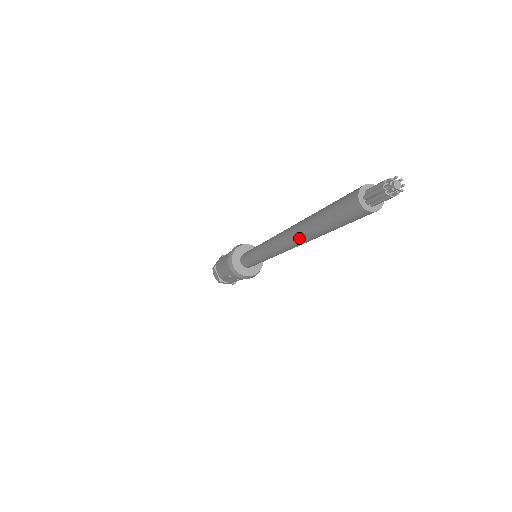
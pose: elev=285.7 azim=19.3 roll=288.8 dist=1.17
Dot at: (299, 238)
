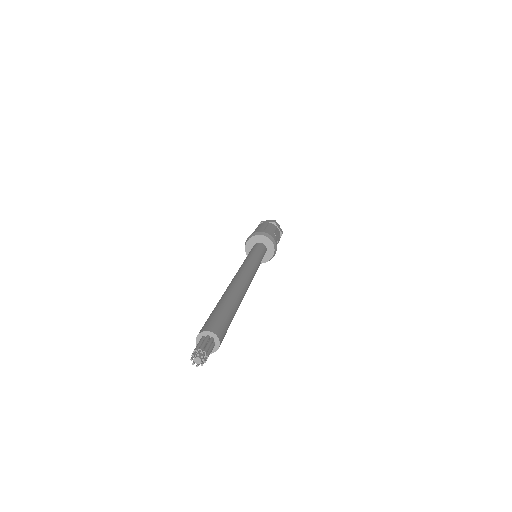
Dot at: occluded
